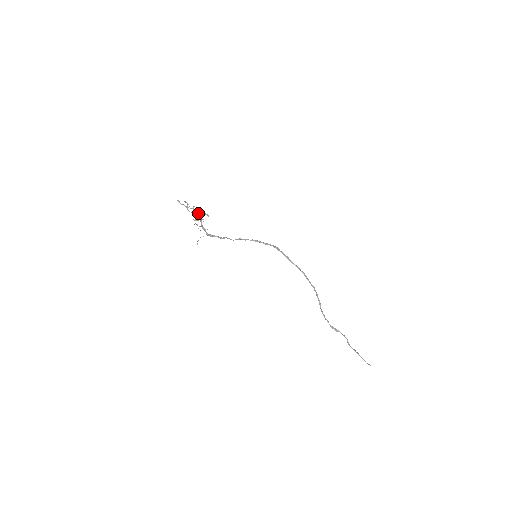
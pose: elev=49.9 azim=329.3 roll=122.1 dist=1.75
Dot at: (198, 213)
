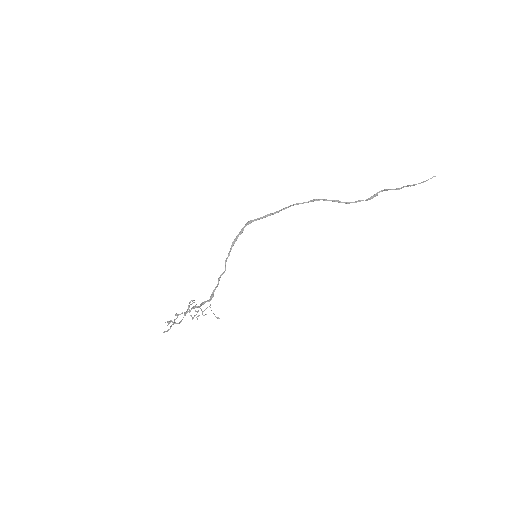
Dot at: (186, 313)
